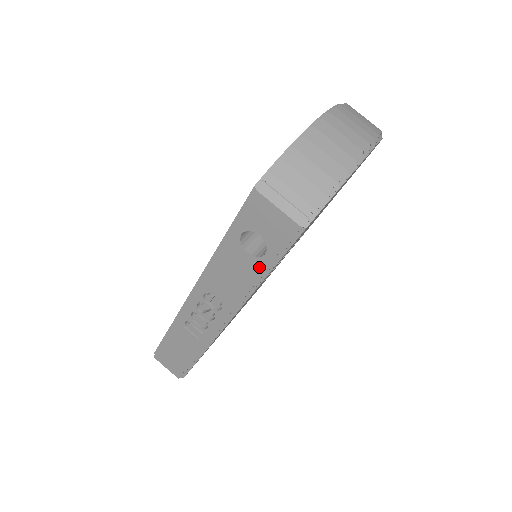
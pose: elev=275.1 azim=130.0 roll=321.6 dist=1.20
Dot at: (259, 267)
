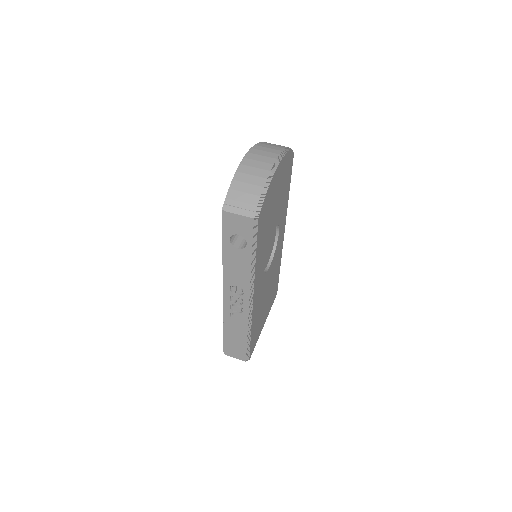
Dot at: (248, 254)
